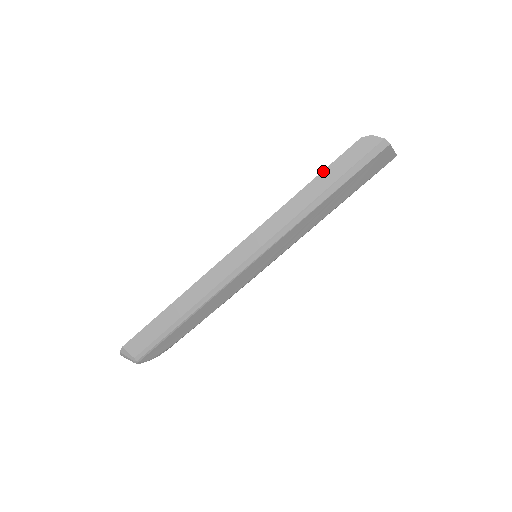
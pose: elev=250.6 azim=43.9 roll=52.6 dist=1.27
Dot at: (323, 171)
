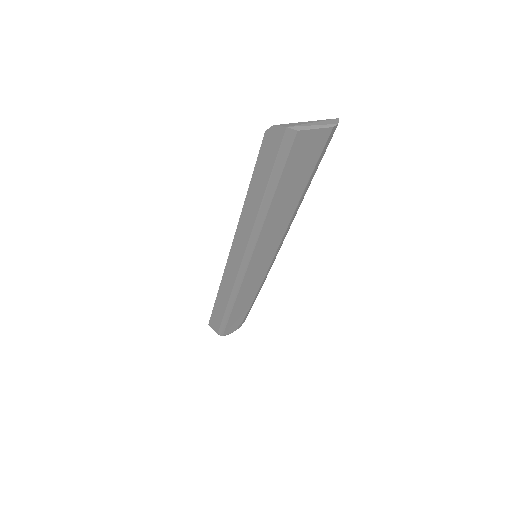
Dot at: (252, 178)
